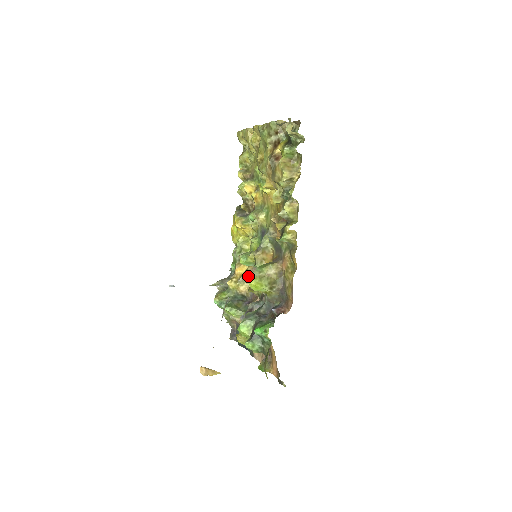
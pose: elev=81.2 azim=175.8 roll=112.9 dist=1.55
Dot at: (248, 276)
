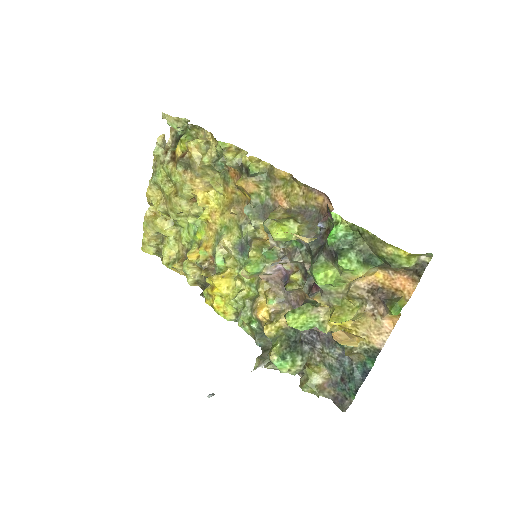
Dot at: (276, 310)
